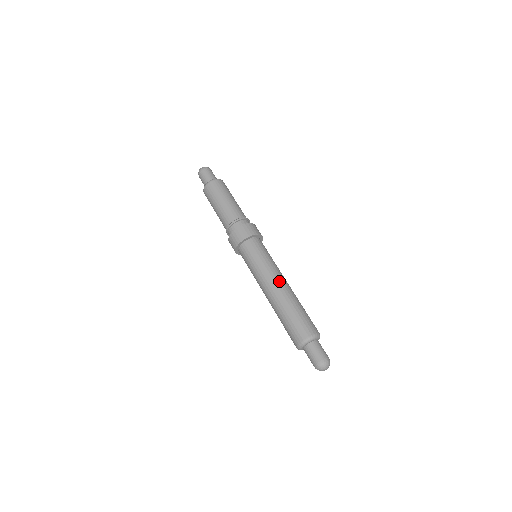
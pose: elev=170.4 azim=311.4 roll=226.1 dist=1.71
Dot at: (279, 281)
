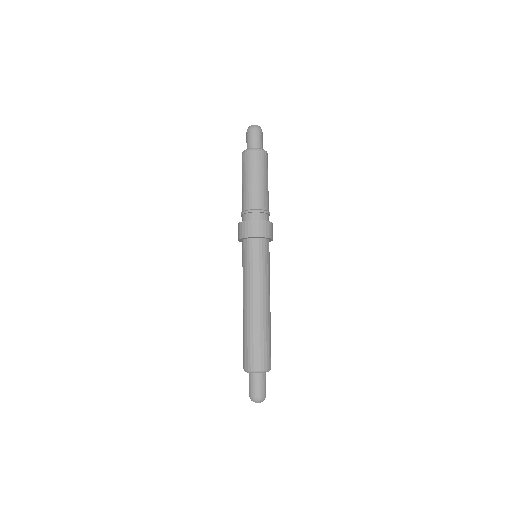
Dot at: (251, 299)
